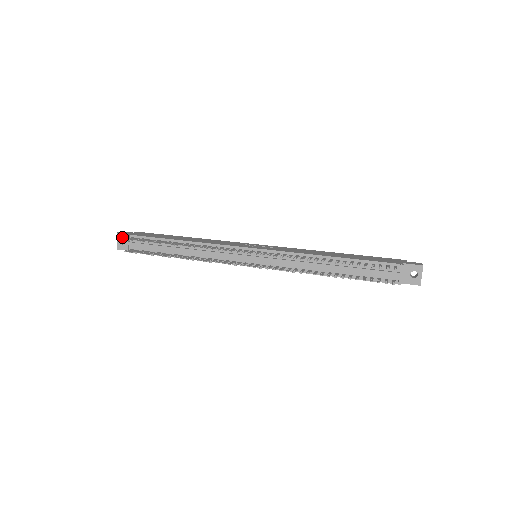
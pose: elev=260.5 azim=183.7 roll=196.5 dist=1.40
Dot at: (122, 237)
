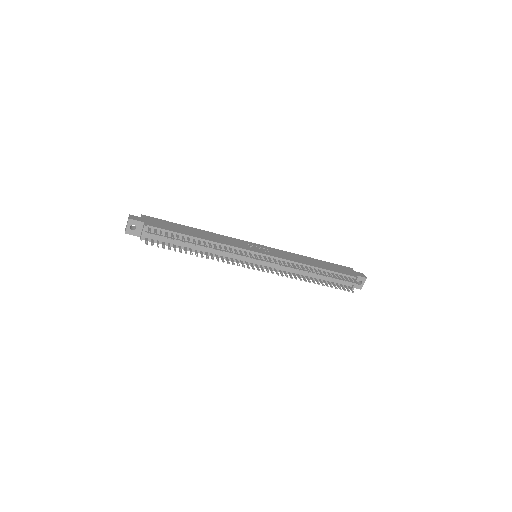
Dot at: (134, 223)
